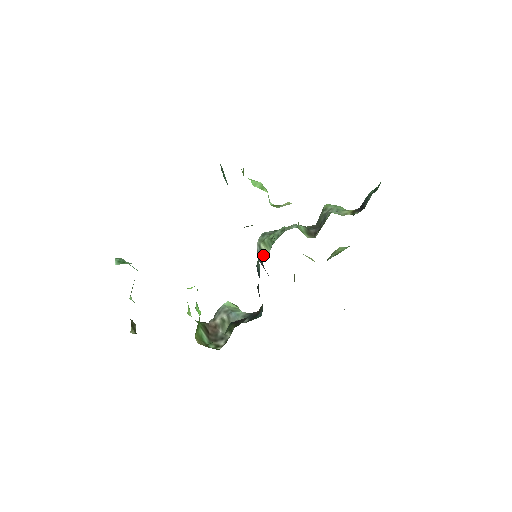
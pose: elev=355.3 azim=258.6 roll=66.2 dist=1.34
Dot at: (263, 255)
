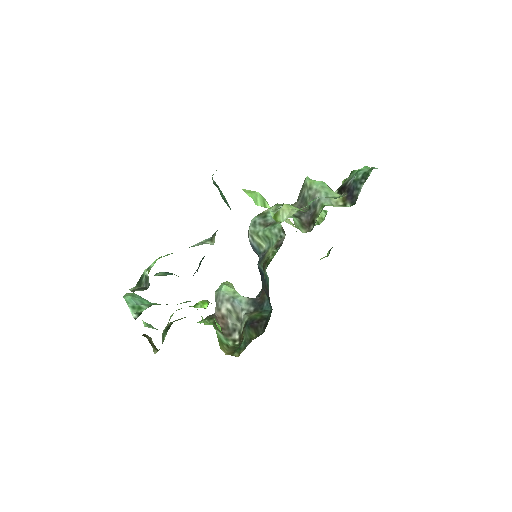
Dot at: (258, 247)
